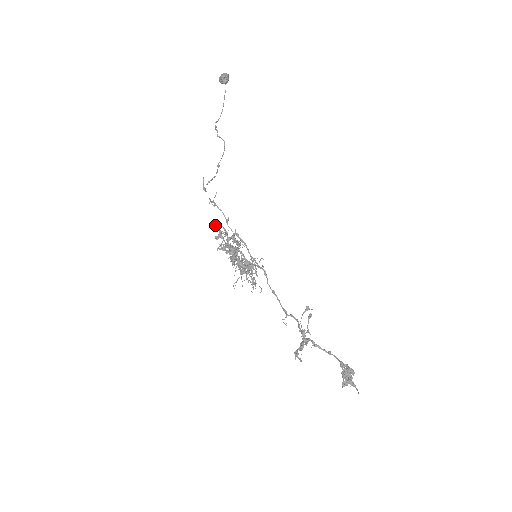
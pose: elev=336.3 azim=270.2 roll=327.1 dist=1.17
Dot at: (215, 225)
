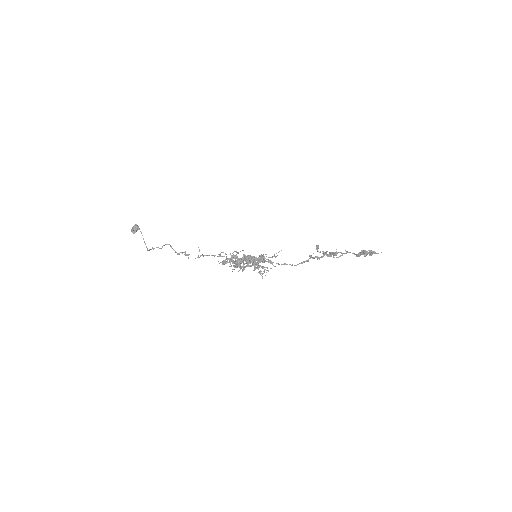
Dot at: (217, 256)
